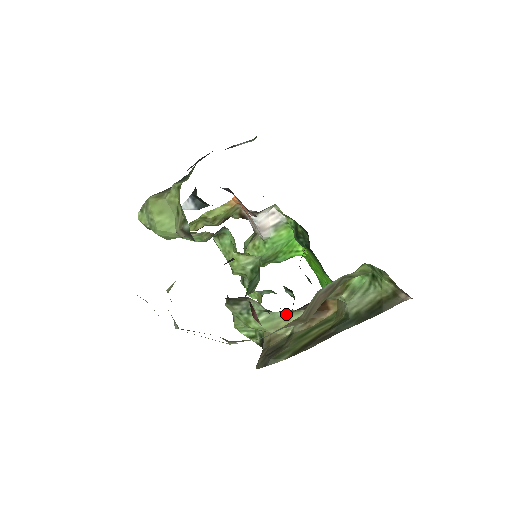
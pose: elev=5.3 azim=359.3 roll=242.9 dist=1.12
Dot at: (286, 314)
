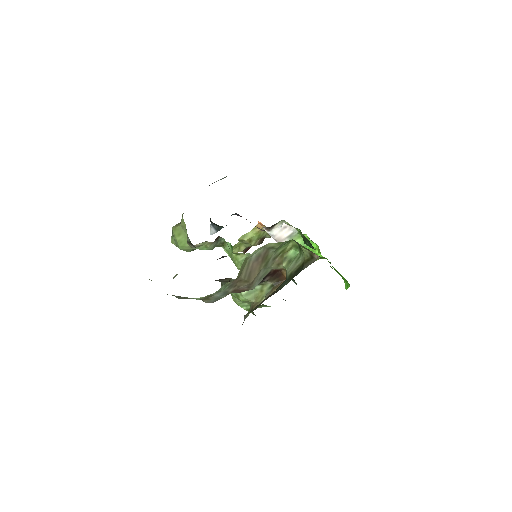
Dot at: (260, 287)
